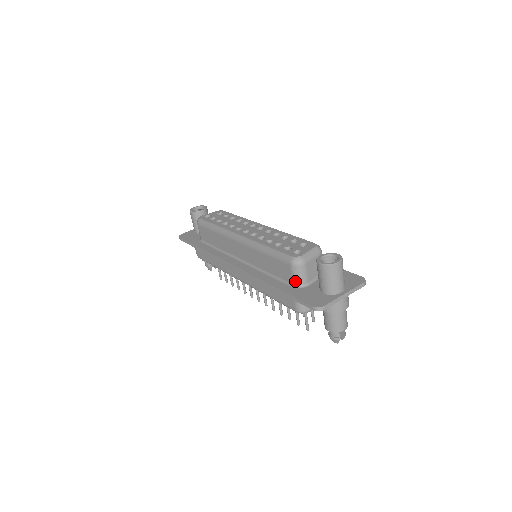
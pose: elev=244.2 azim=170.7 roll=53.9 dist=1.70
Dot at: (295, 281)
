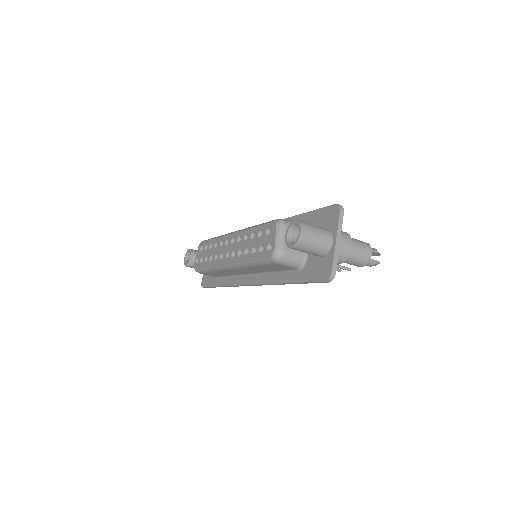
Dot at: (294, 267)
